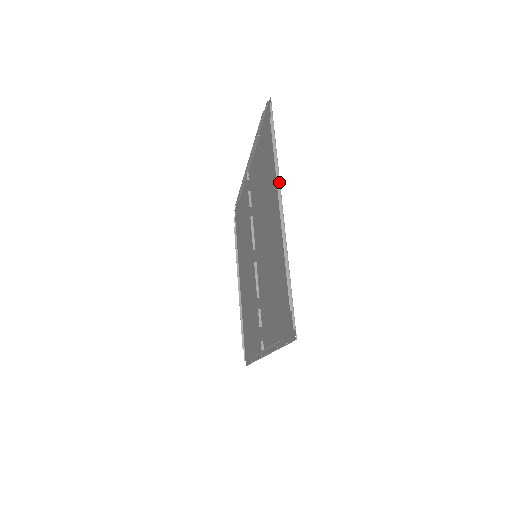
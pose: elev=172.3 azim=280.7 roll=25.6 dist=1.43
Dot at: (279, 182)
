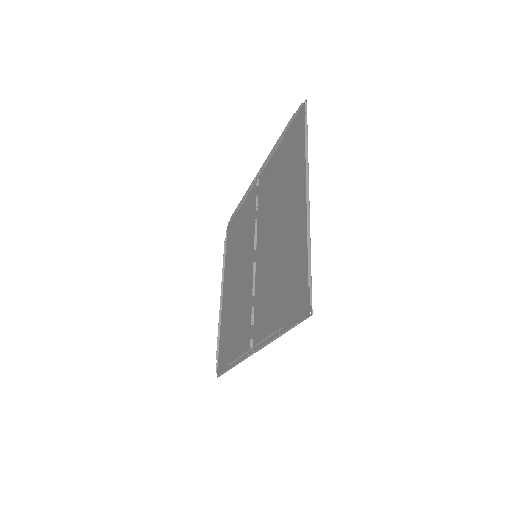
Dot at: (308, 170)
